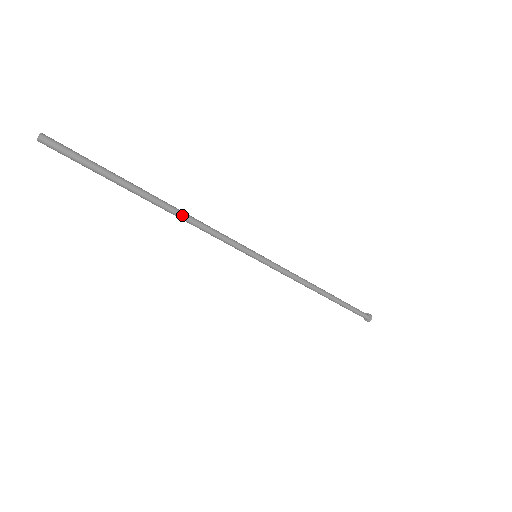
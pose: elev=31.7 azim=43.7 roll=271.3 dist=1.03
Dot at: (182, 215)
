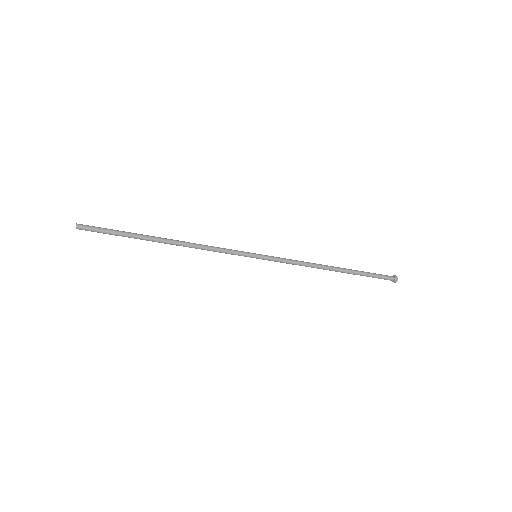
Dot at: (183, 244)
